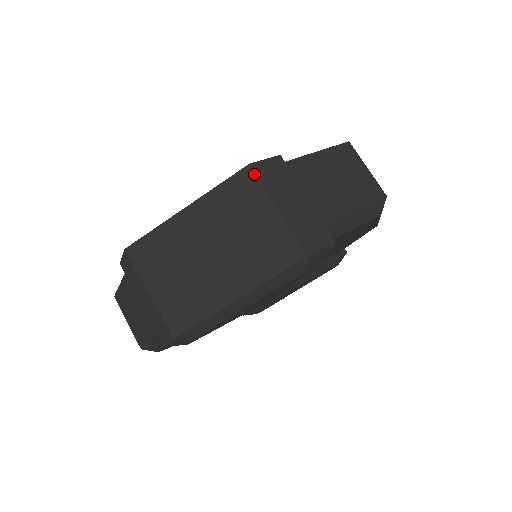
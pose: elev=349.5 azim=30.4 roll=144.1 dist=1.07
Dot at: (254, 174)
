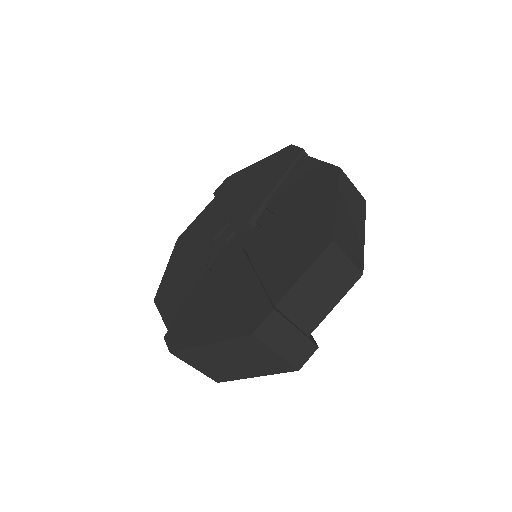
Dot at: (256, 339)
